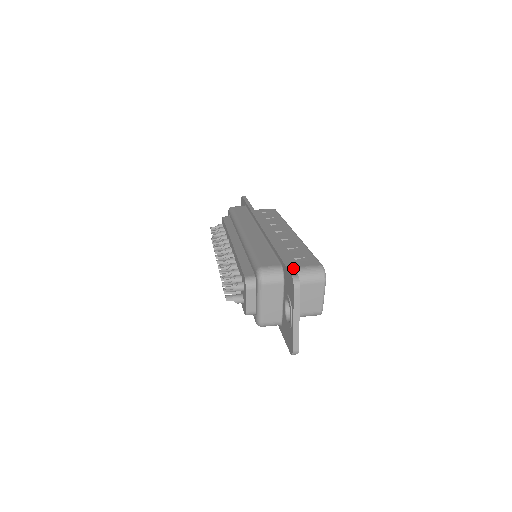
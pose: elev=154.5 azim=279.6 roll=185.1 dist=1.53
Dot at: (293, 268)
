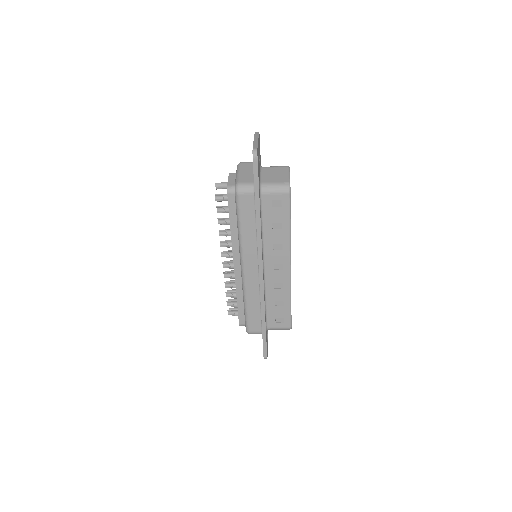
Dot at: occluded
